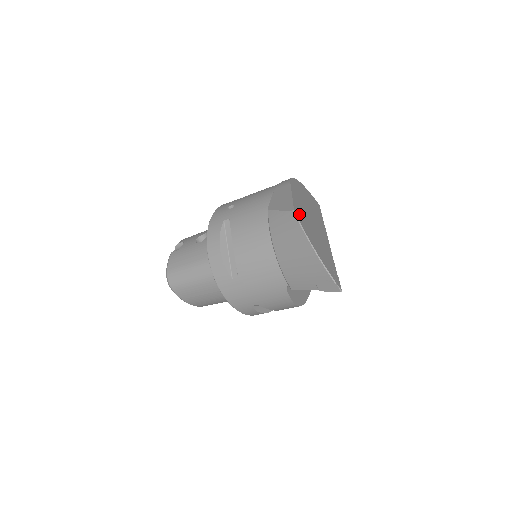
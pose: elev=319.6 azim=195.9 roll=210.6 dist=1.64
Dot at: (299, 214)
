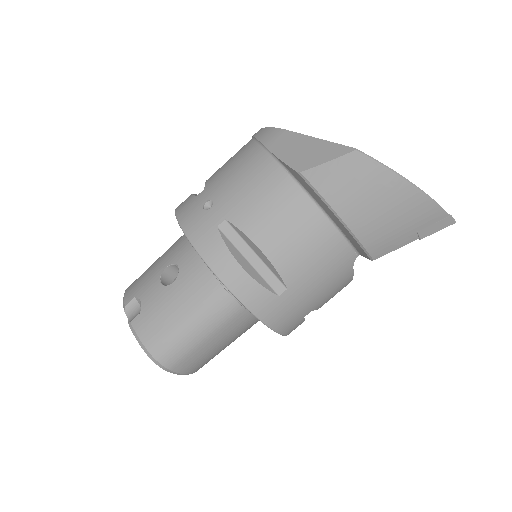
Dot at: occluded
